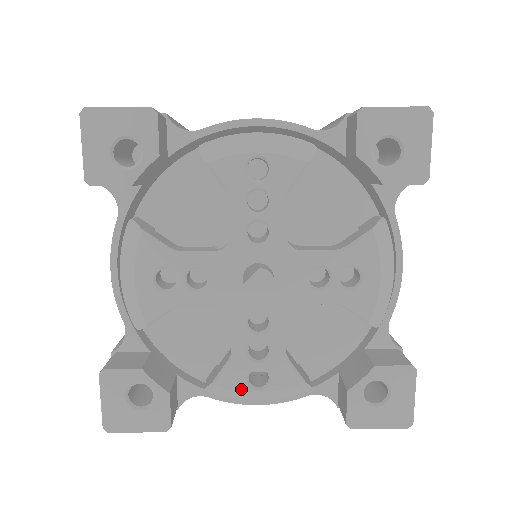
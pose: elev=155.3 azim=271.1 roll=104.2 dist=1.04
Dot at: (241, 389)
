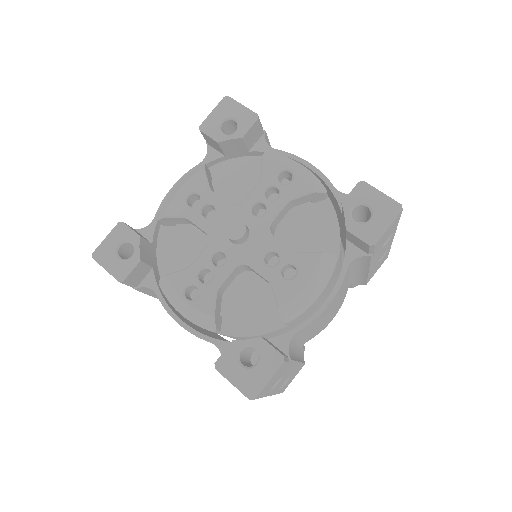
Dot at: (177, 291)
